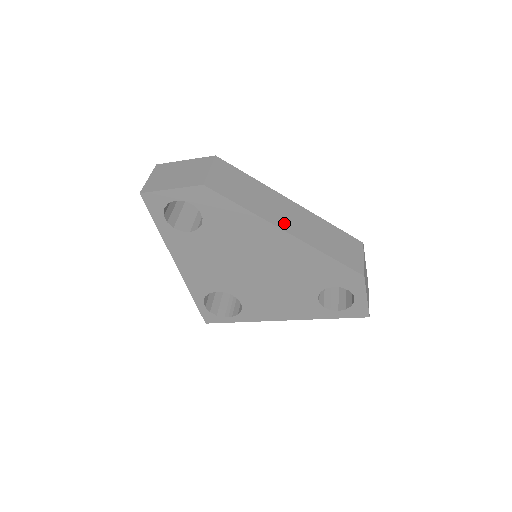
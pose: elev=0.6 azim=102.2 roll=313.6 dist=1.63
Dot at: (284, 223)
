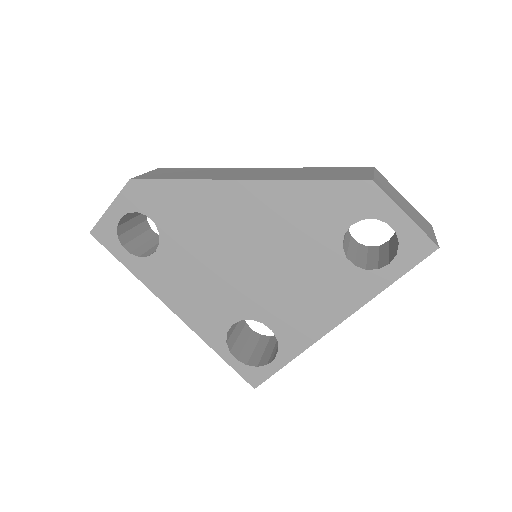
Dot at: (239, 177)
